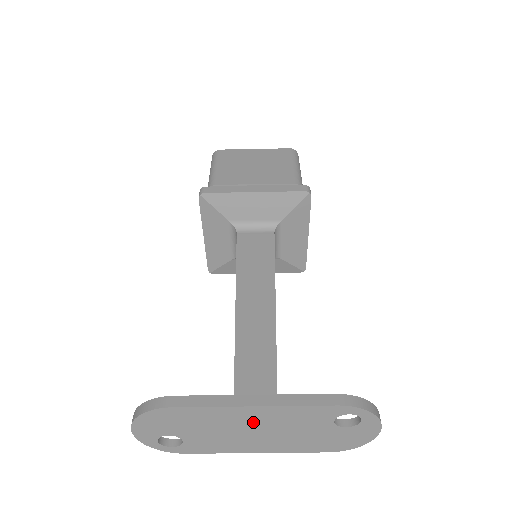
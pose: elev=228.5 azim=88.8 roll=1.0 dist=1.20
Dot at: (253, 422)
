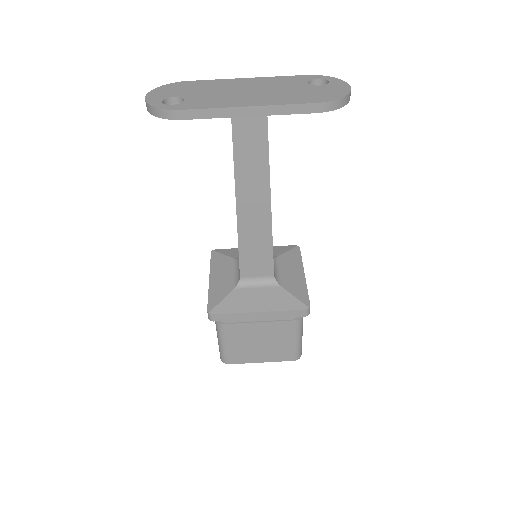
Dot at: (246, 86)
